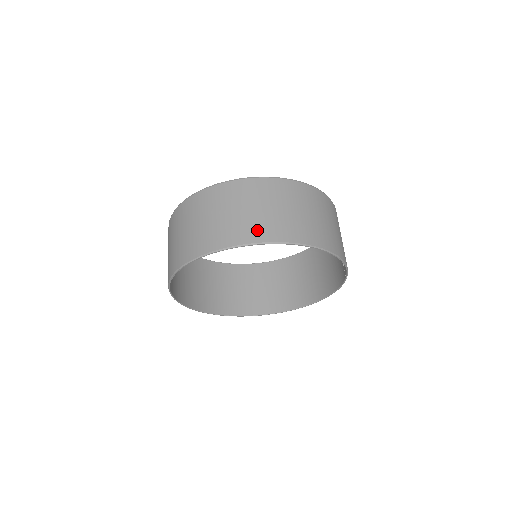
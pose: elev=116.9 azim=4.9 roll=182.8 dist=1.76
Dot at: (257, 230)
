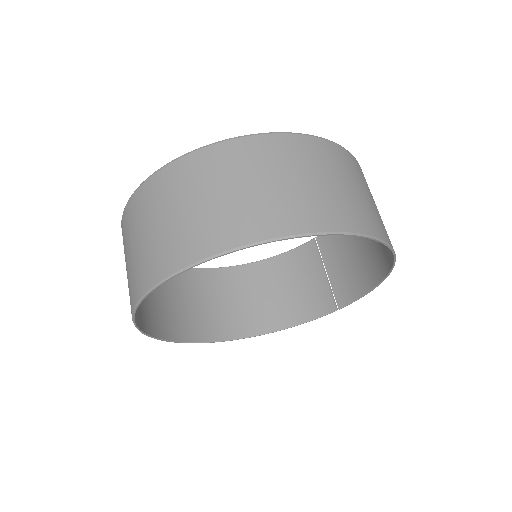
Dot at: (375, 222)
